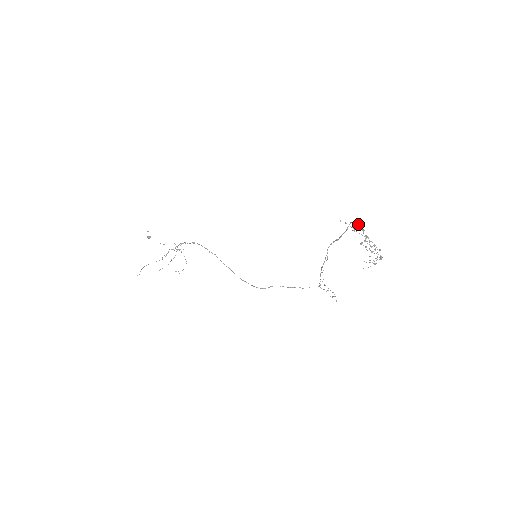
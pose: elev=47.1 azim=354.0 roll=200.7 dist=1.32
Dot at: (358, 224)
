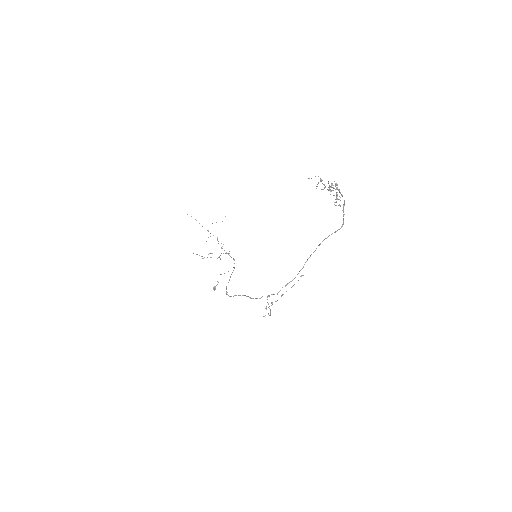
Dot at: (344, 204)
